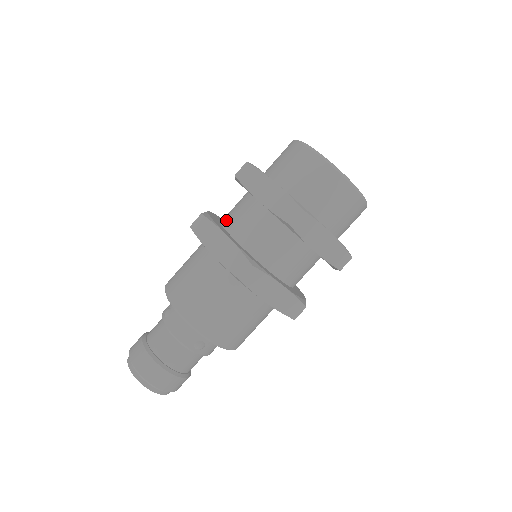
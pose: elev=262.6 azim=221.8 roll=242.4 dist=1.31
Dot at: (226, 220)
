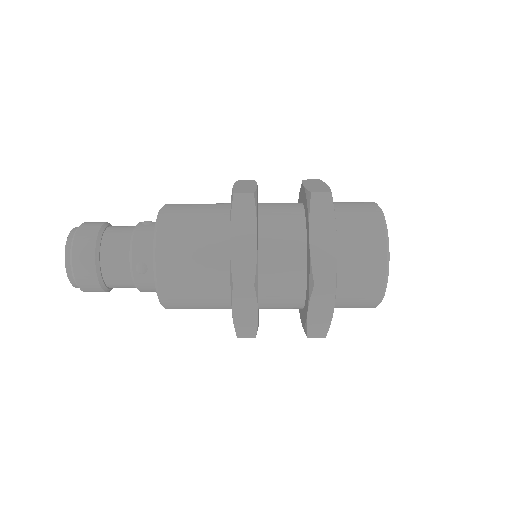
Dot at: (266, 268)
